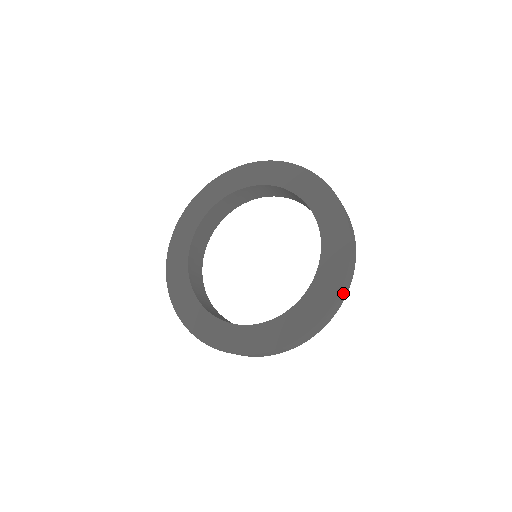
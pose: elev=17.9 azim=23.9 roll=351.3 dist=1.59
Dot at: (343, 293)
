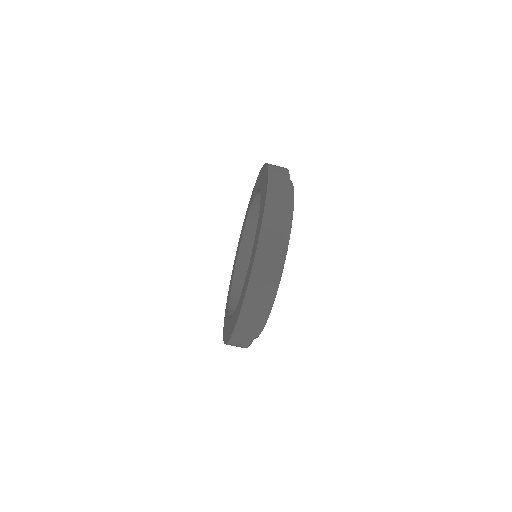
Dot at: (262, 278)
